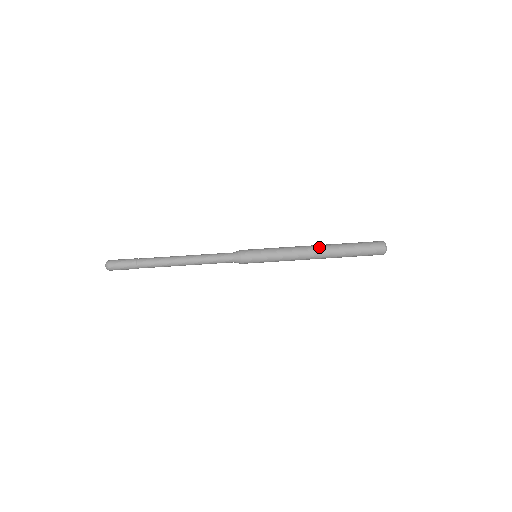
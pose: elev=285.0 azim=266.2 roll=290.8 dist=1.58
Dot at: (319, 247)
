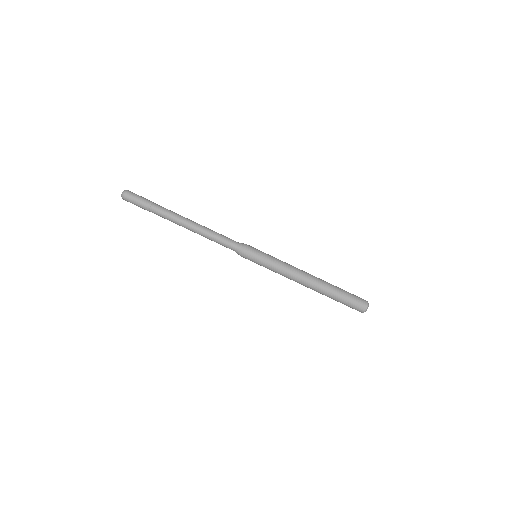
Dot at: (312, 280)
